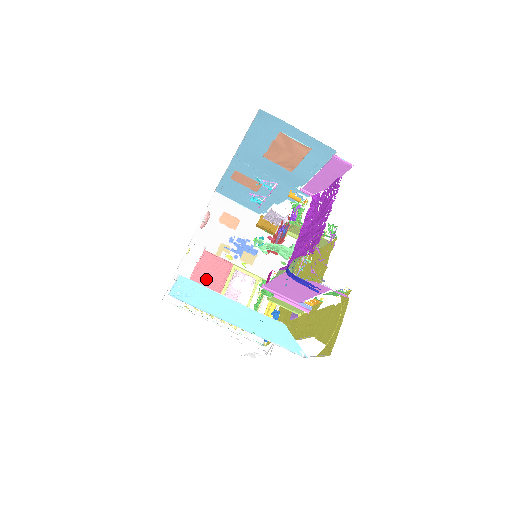
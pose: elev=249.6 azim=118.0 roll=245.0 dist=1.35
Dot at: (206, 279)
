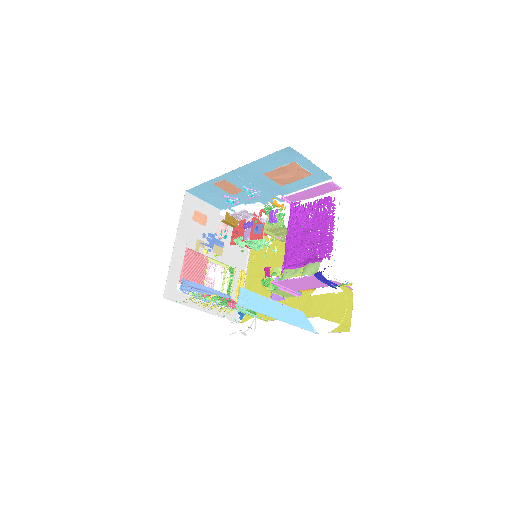
Dot at: (191, 274)
